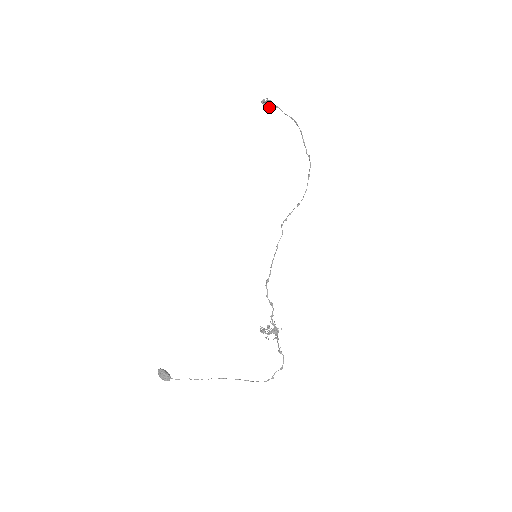
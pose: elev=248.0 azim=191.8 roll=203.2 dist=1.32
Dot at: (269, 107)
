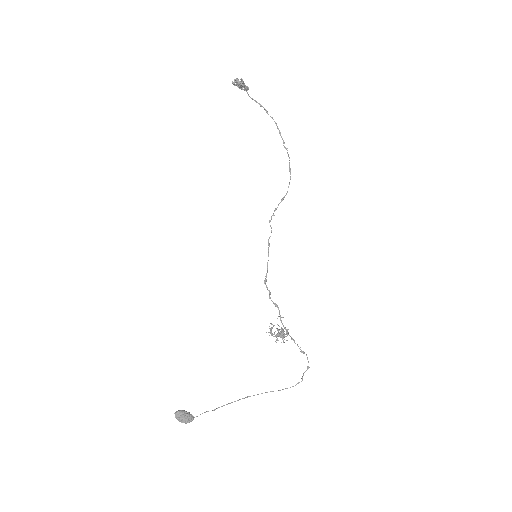
Dot at: (241, 88)
